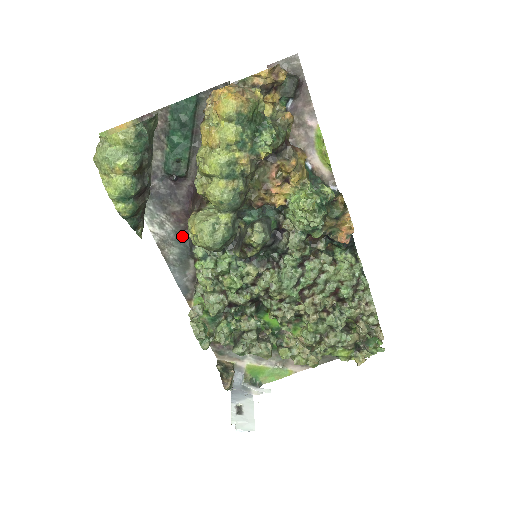
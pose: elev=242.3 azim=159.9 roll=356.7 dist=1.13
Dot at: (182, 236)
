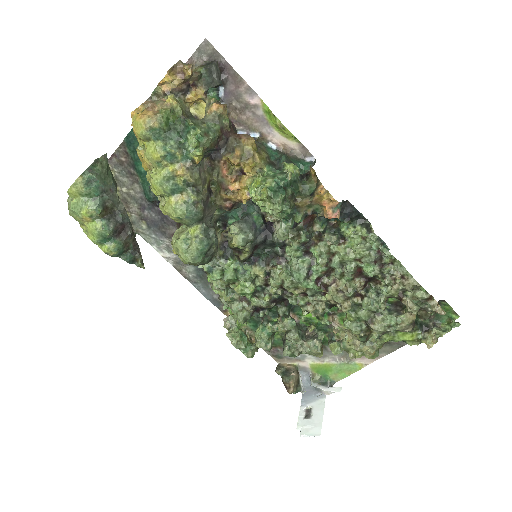
Dot at: occluded
